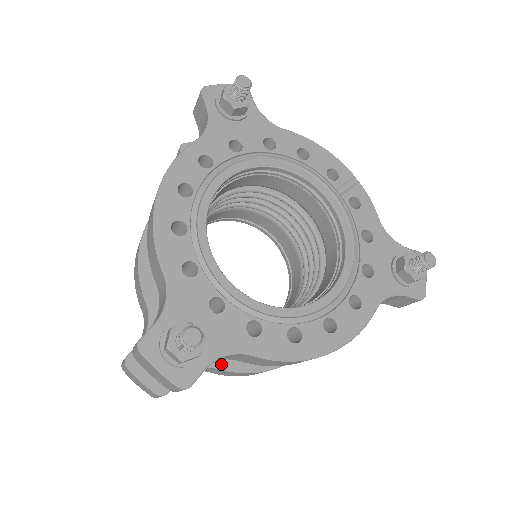
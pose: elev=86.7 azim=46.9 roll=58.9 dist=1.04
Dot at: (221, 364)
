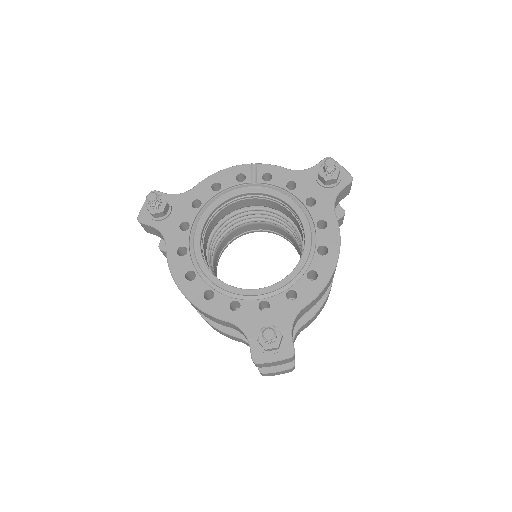
Dot at: (302, 321)
